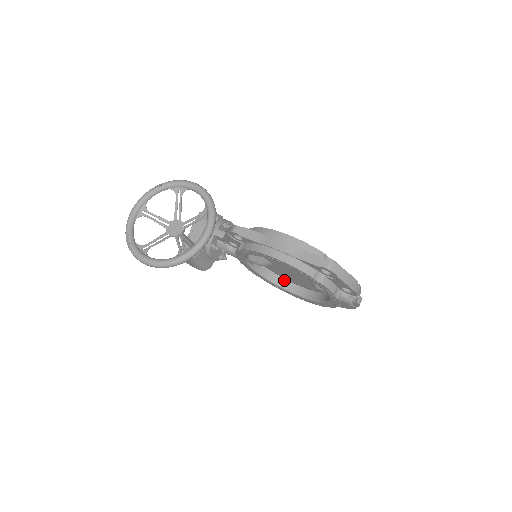
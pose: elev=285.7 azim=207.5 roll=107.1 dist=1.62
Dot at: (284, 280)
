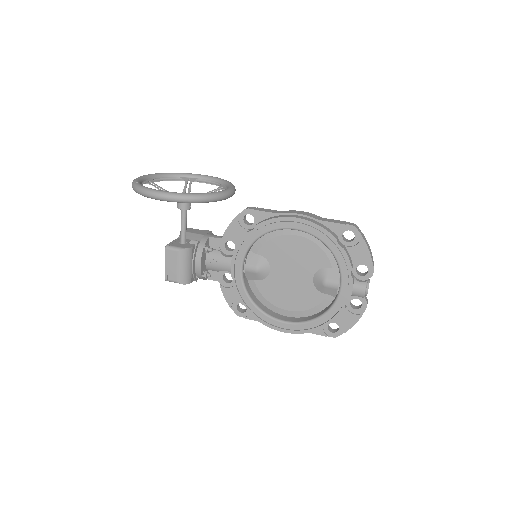
Dot at: (270, 310)
